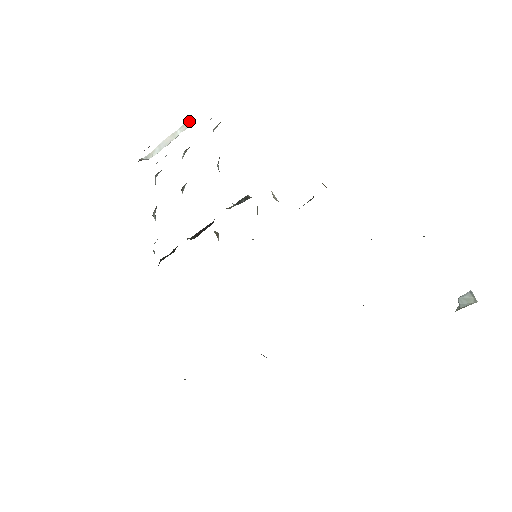
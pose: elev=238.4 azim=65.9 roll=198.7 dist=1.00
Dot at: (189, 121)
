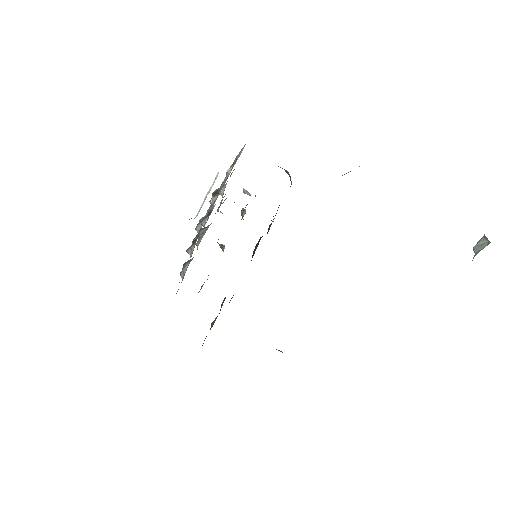
Dot at: (217, 175)
